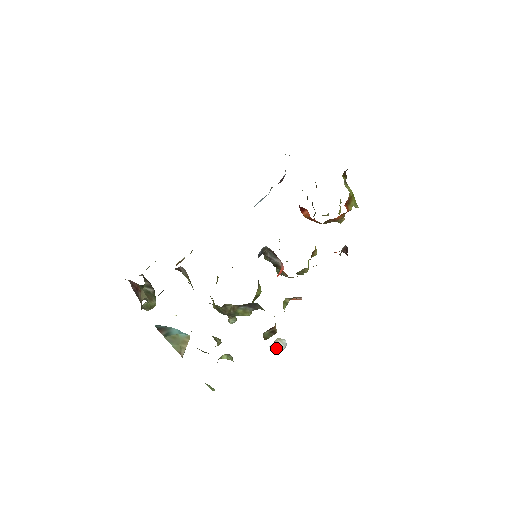
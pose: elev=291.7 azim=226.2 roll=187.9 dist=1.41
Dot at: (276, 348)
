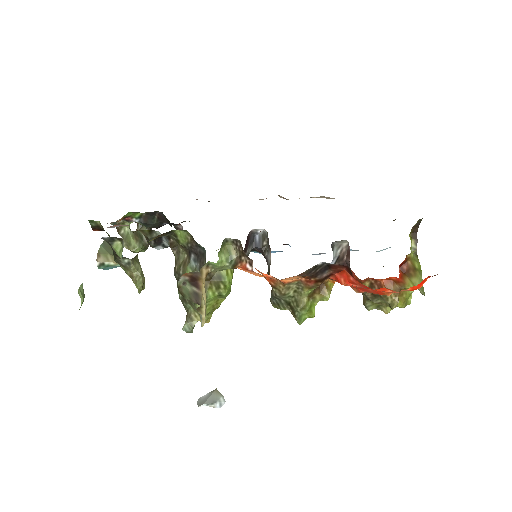
Dot at: (205, 398)
